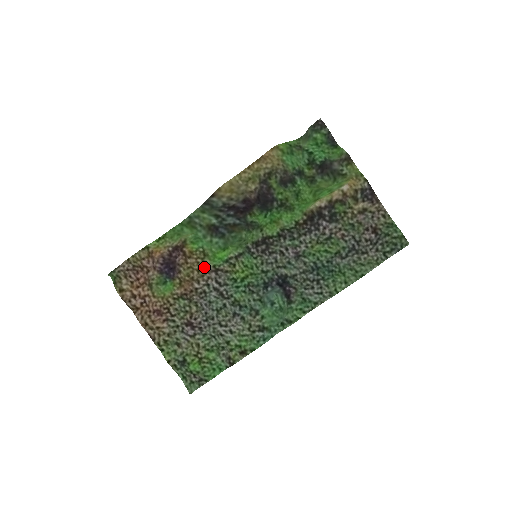
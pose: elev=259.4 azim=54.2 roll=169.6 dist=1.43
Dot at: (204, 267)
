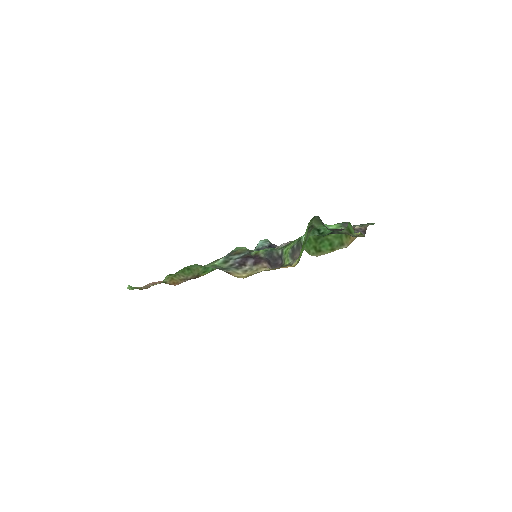
Dot at: occluded
